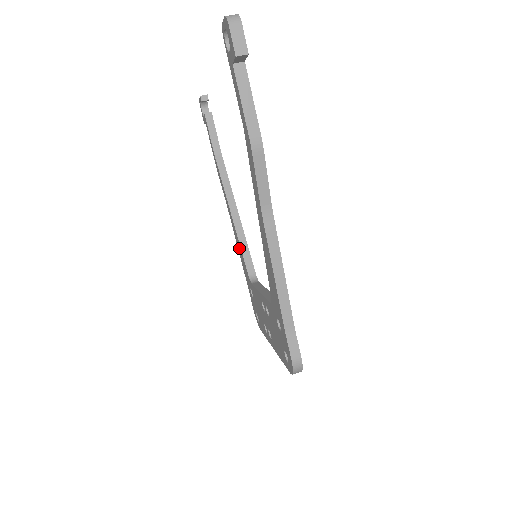
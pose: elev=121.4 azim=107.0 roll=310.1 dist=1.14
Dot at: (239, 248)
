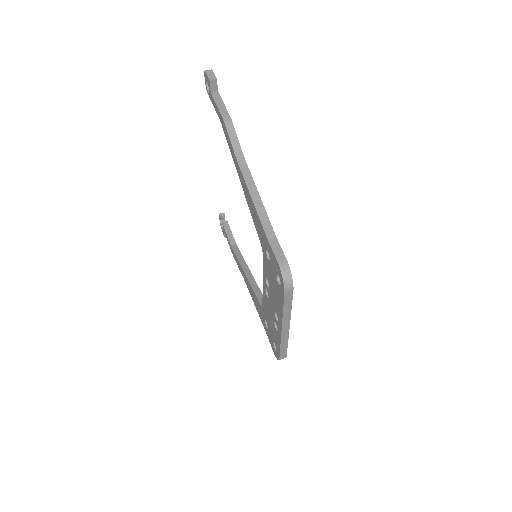
Dot at: (253, 296)
